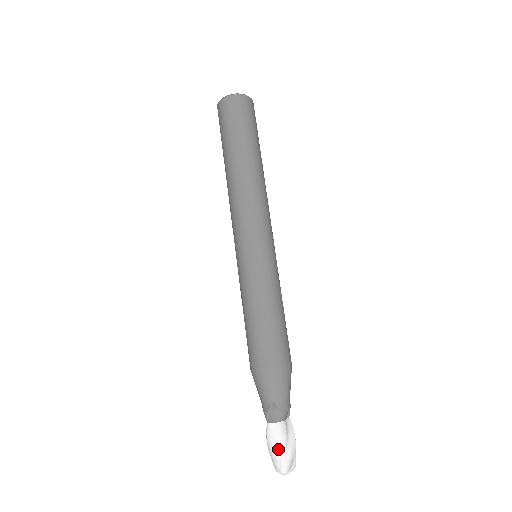
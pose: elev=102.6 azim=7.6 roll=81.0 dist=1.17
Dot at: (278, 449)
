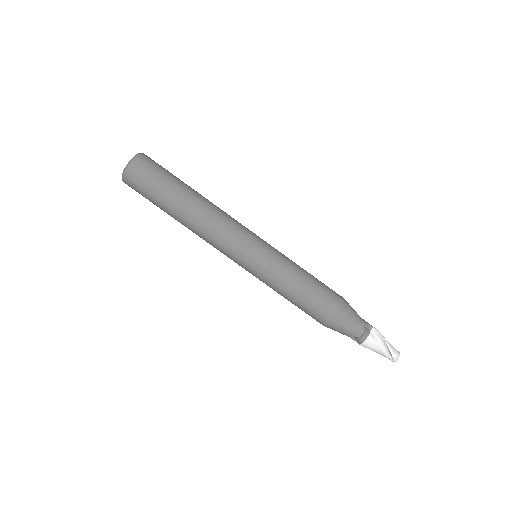
Dot at: (378, 353)
